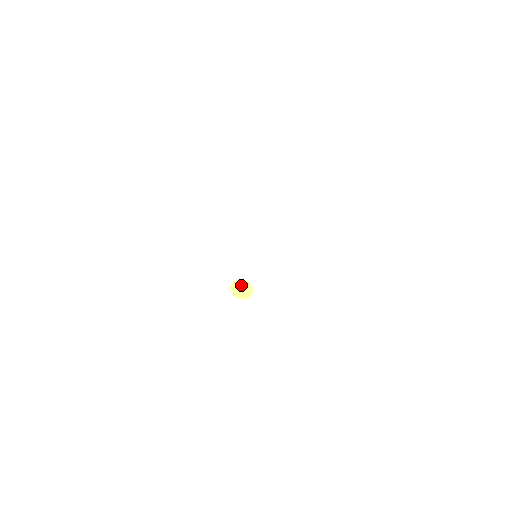
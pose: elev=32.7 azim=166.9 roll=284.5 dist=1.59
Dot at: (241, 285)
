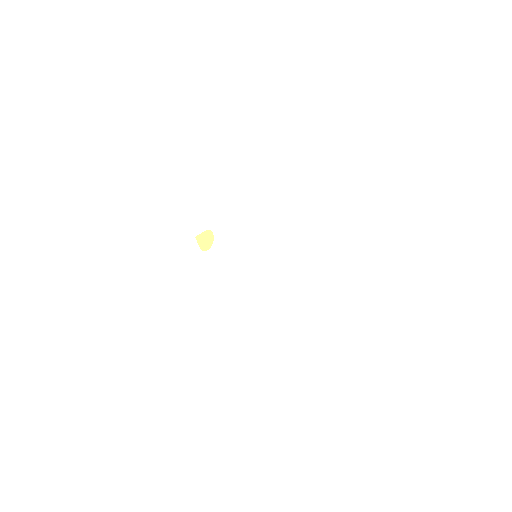
Dot at: (204, 240)
